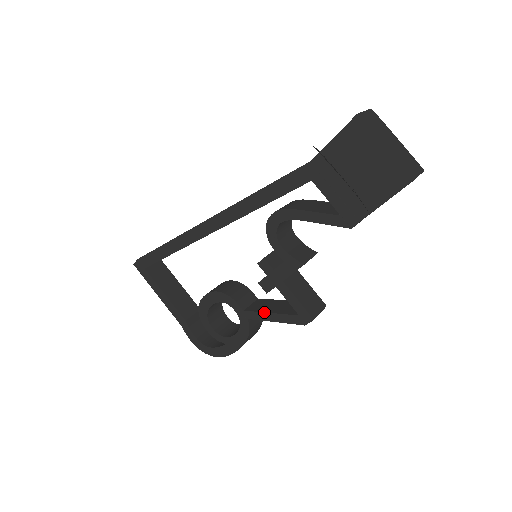
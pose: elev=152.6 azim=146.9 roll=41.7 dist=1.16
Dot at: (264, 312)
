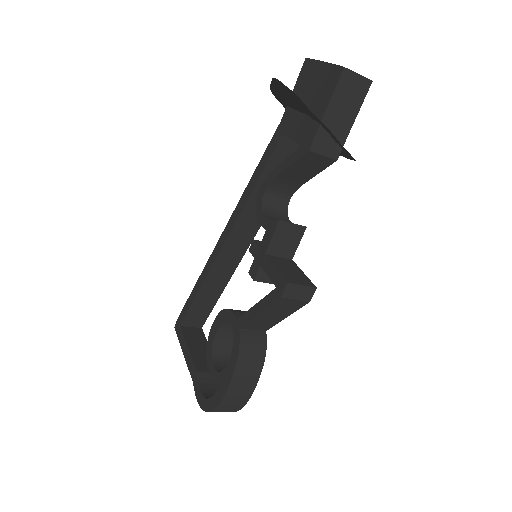
Dot at: (251, 307)
